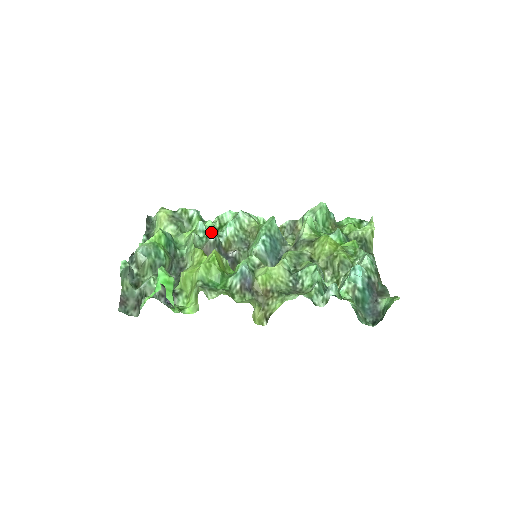
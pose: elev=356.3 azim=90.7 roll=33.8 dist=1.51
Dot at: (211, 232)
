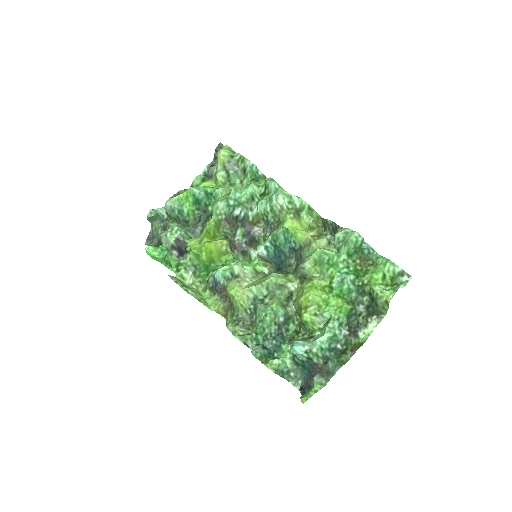
Dot at: (242, 203)
